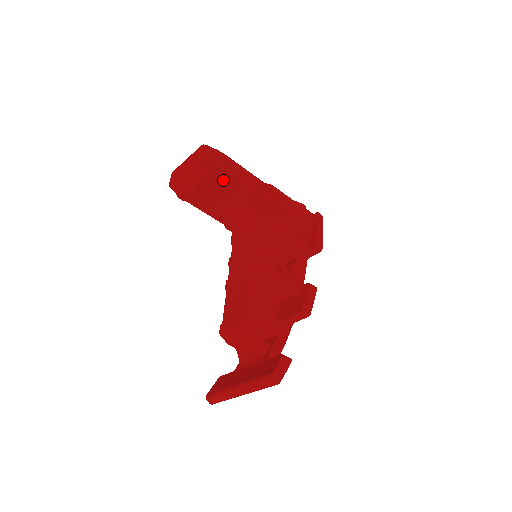
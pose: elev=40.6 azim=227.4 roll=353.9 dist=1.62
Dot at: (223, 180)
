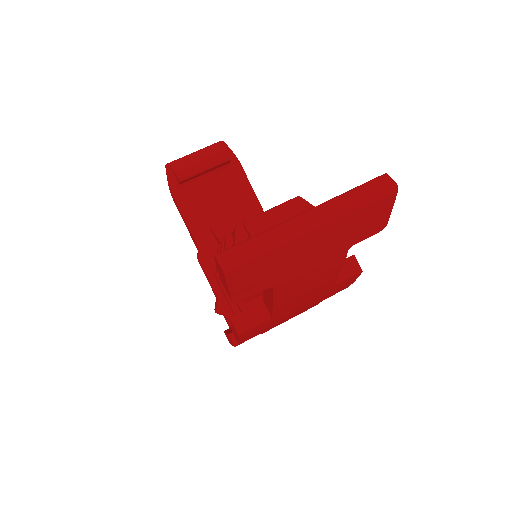
Dot at: (233, 178)
